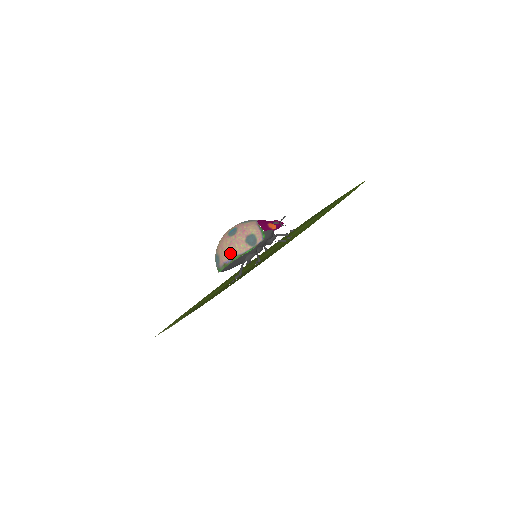
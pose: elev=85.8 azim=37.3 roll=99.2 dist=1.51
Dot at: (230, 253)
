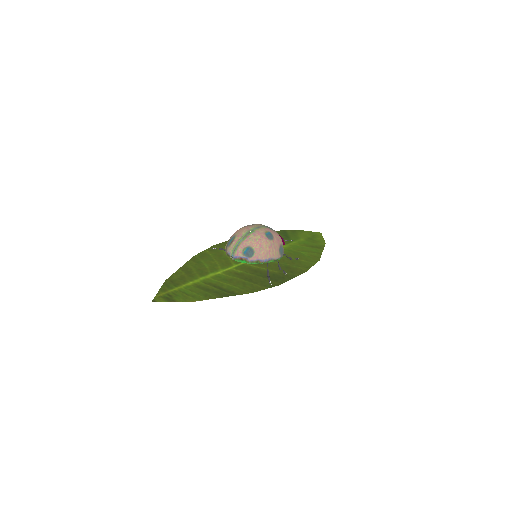
Dot at: (268, 255)
